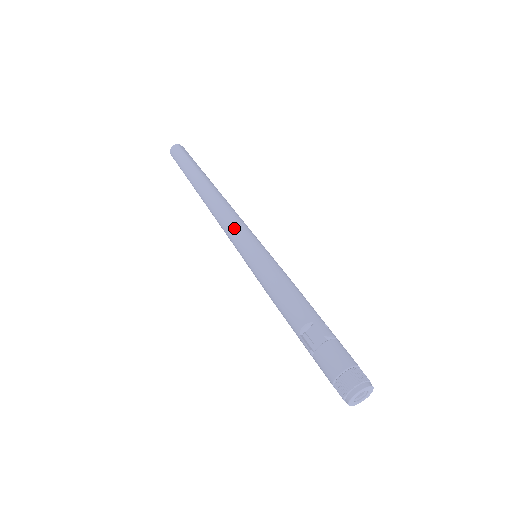
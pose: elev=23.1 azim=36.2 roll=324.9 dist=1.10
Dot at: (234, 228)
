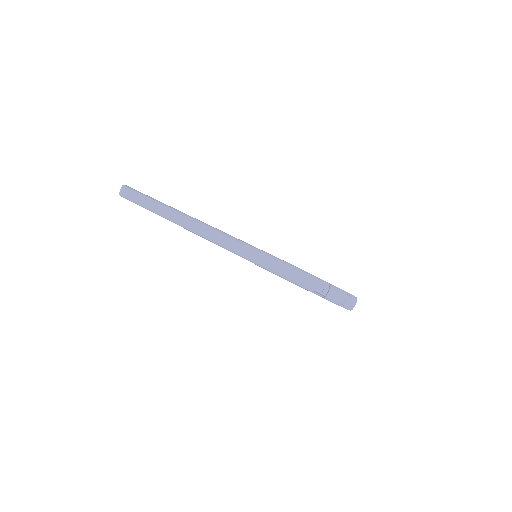
Dot at: (235, 245)
